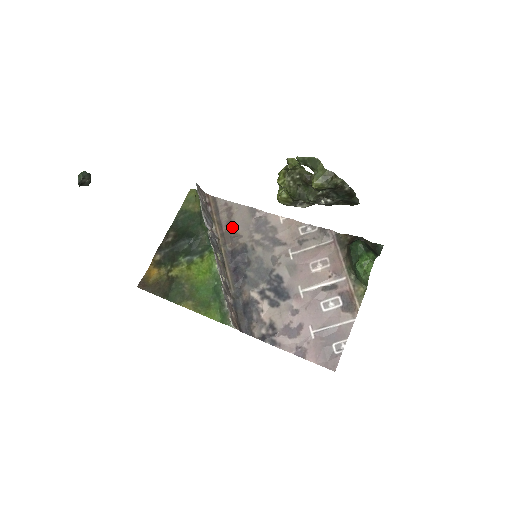
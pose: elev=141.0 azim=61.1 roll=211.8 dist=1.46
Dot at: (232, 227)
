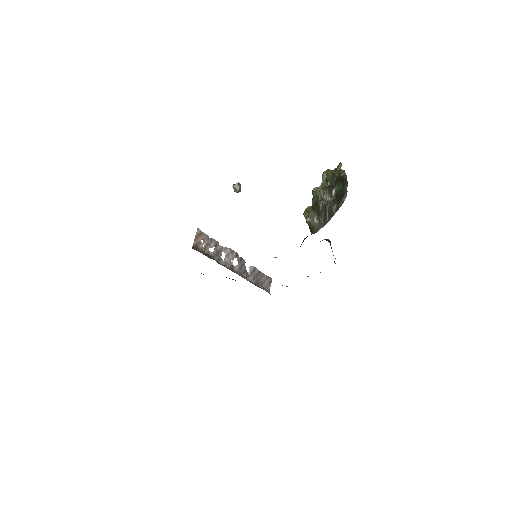
Dot at: occluded
